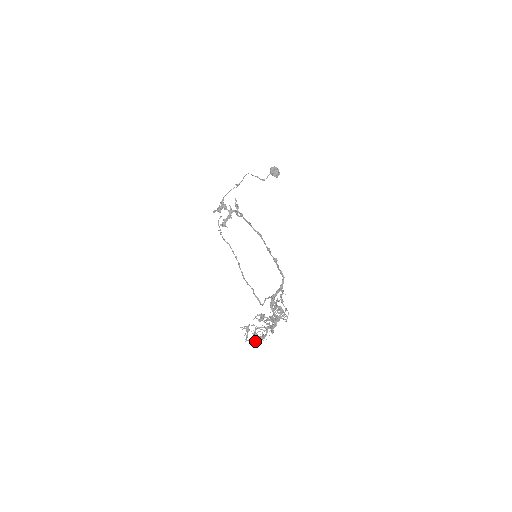
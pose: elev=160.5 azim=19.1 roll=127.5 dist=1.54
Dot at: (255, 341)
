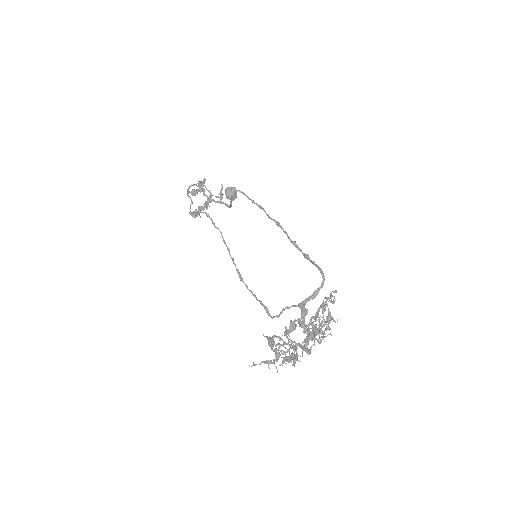
Dot at: (283, 361)
